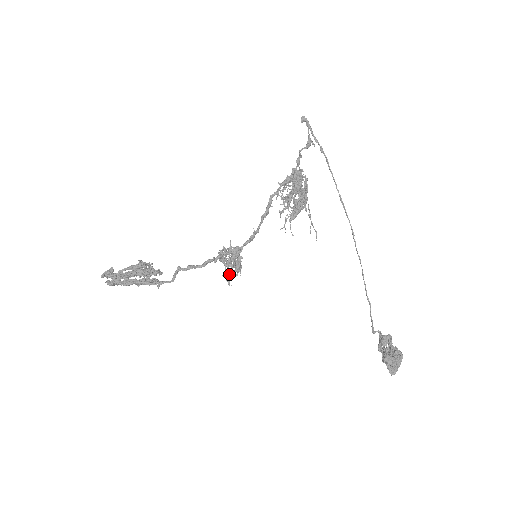
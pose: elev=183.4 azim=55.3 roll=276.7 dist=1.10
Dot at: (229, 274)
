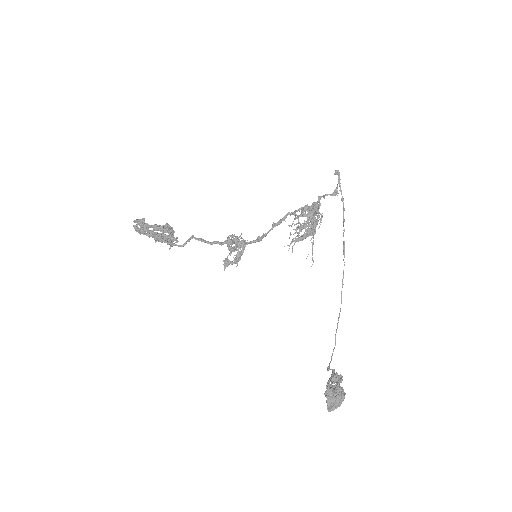
Dot at: (228, 261)
